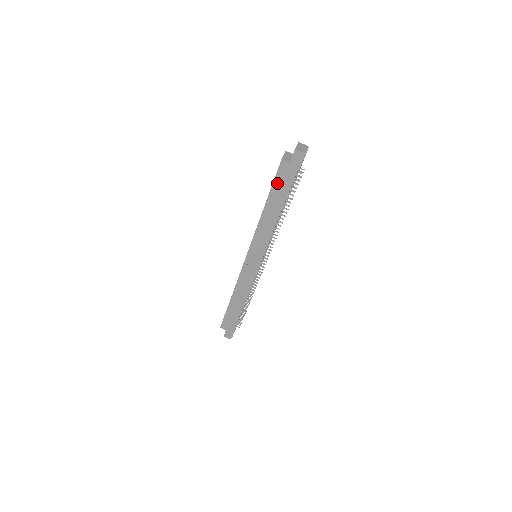
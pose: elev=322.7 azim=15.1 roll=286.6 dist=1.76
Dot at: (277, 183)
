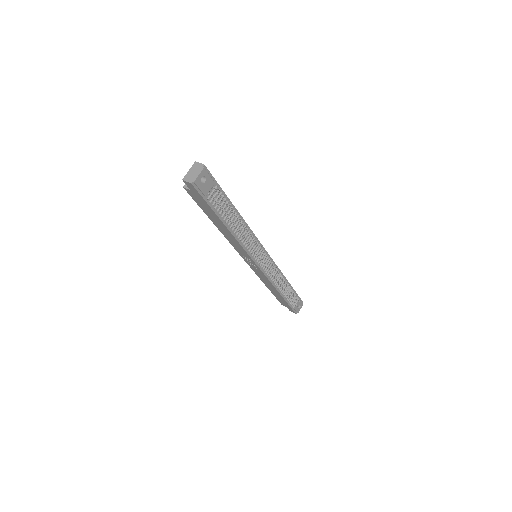
Dot at: (201, 206)
